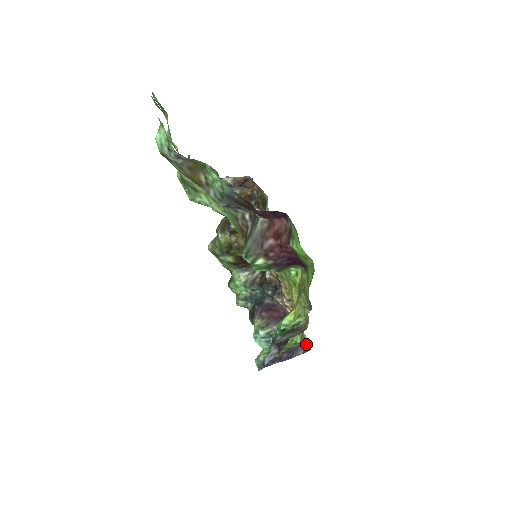
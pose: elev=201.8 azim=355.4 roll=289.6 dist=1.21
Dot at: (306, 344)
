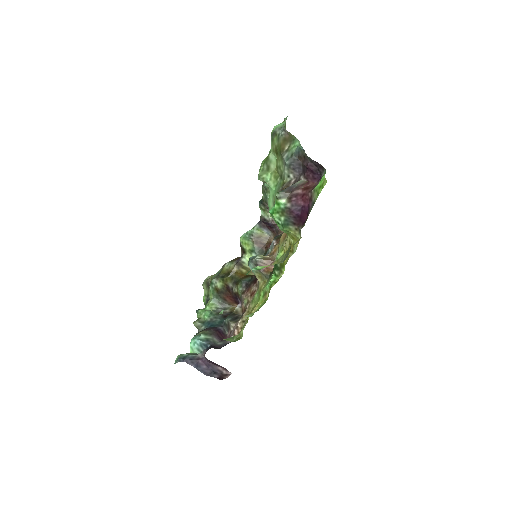
Dot at: (225, 374)
